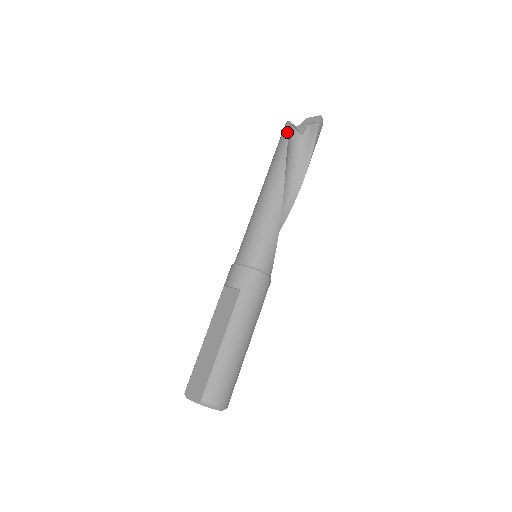
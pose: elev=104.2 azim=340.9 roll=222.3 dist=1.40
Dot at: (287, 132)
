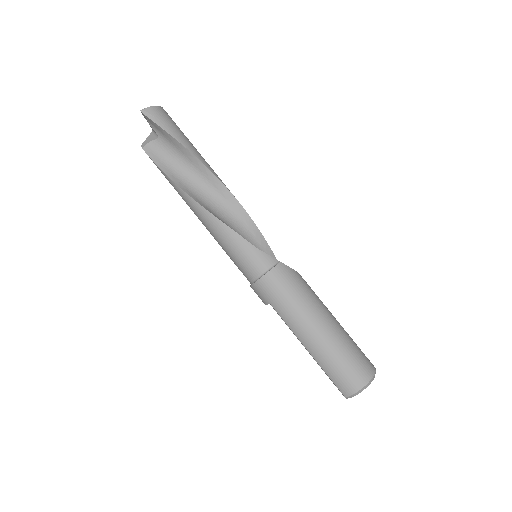
Dot at: occluded
